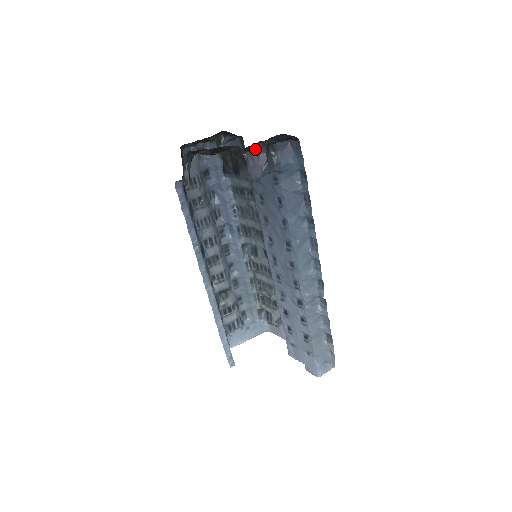
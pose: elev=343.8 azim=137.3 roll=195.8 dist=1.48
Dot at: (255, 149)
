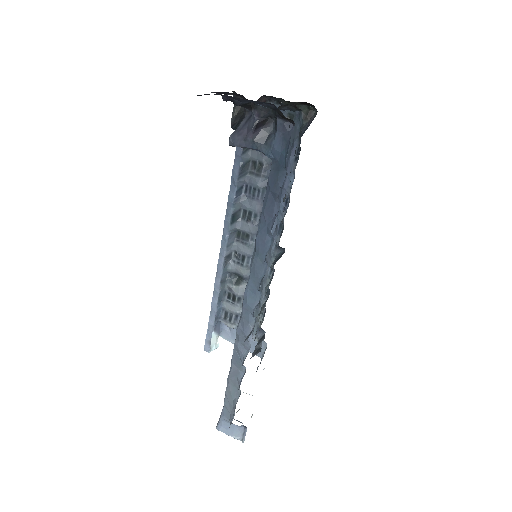
Dot at: occluded
